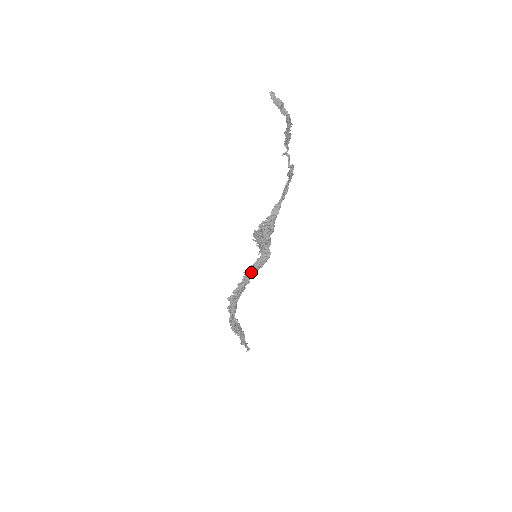
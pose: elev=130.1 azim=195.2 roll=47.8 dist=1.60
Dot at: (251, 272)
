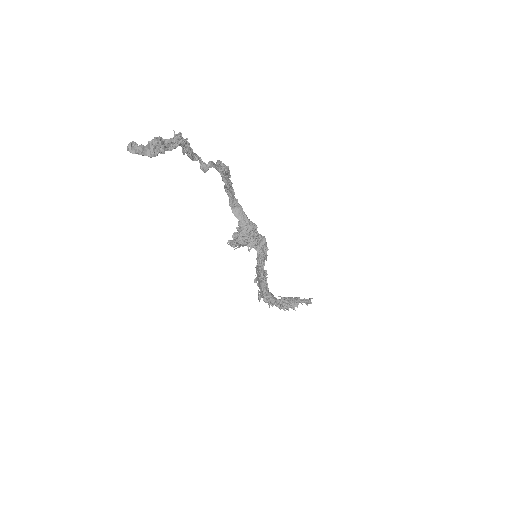
Dot at: (261, 266)
